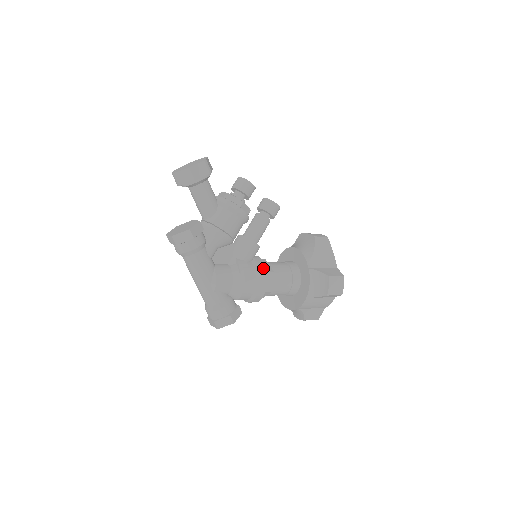
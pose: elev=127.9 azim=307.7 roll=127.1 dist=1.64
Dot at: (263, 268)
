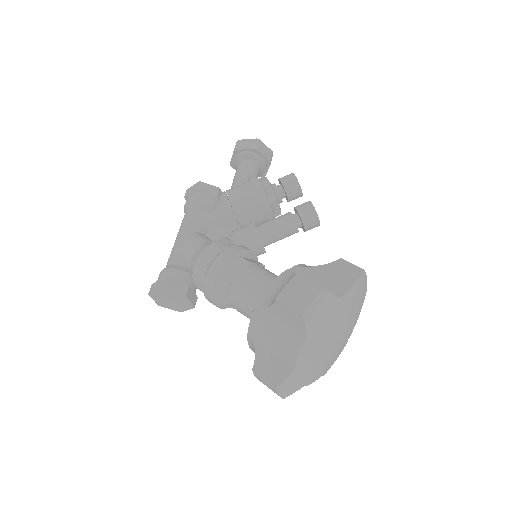
Dot at: (238, 249)
